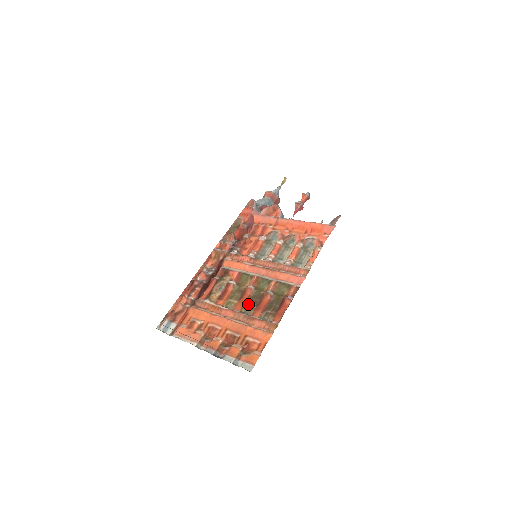
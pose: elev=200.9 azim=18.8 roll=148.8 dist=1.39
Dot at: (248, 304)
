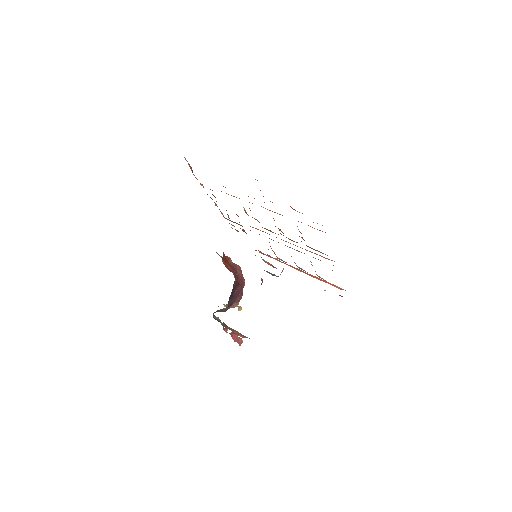
Dot at: occluded
